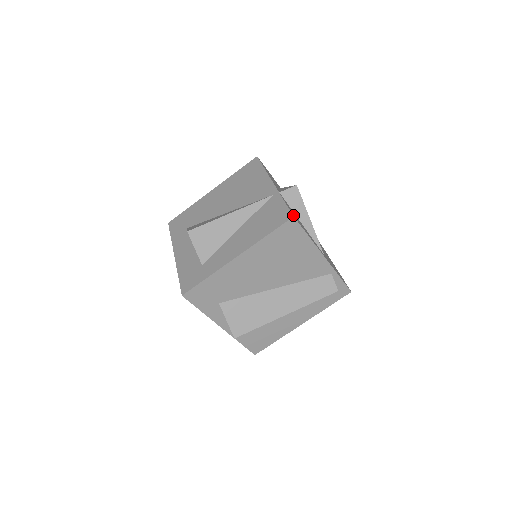
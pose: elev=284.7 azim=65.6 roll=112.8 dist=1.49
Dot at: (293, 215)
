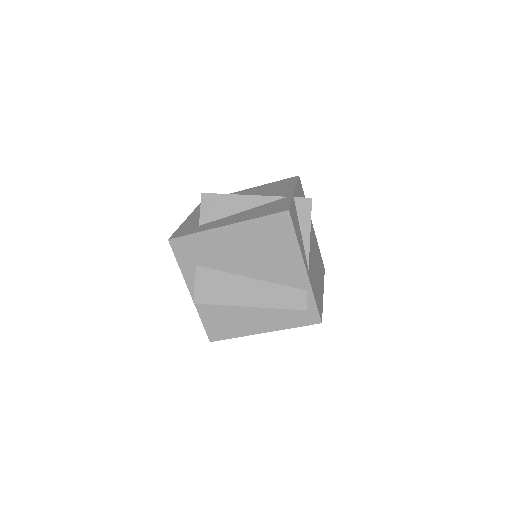
Dot at: (290, 211)
